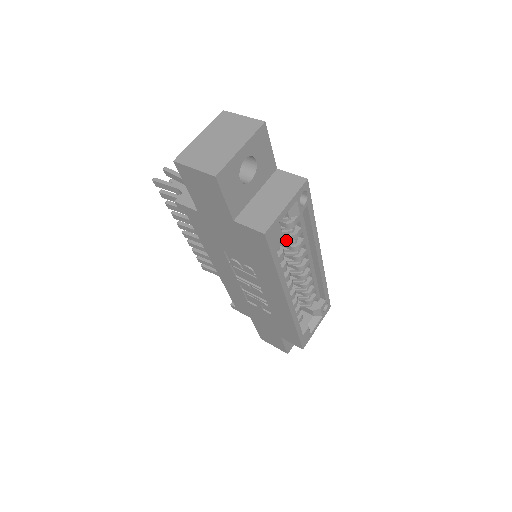
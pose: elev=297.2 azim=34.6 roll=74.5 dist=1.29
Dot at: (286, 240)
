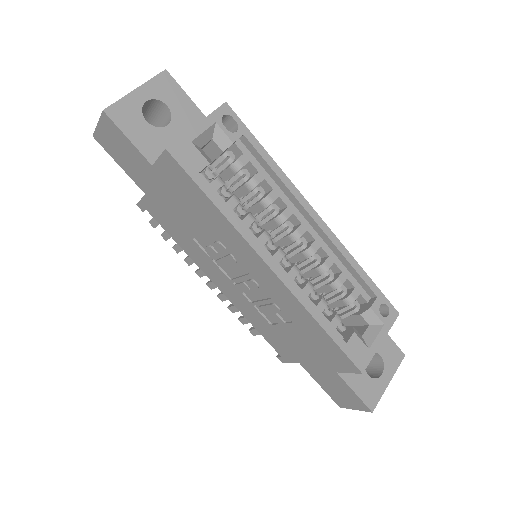
Dot at: (249, 195)
